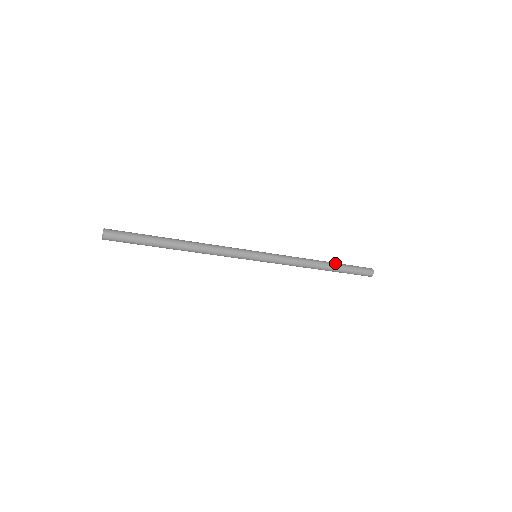
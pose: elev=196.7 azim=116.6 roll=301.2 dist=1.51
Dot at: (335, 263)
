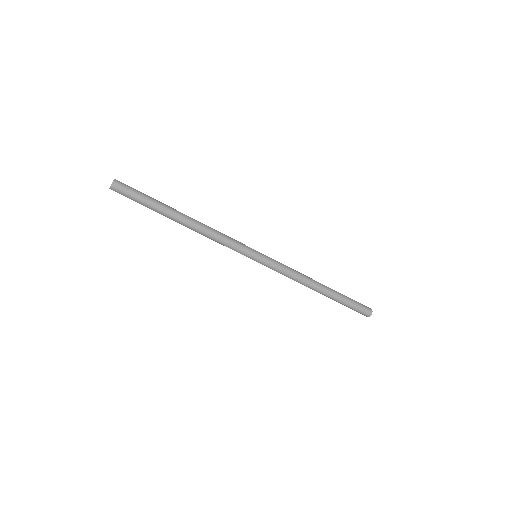
Dot at: occluded
